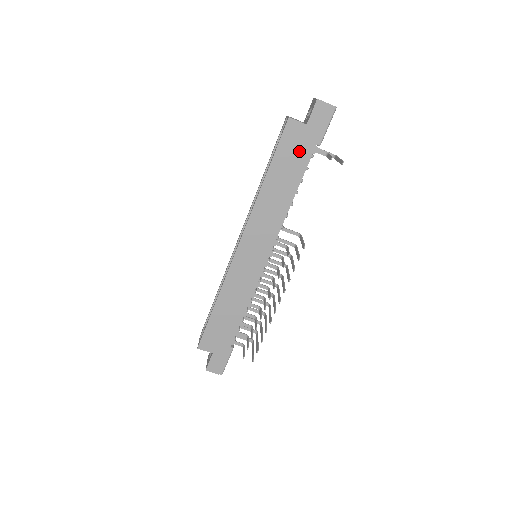
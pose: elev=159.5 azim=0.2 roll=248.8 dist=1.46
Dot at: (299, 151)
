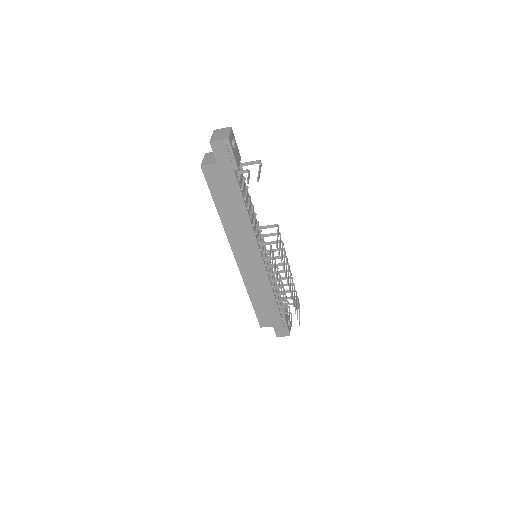
Dot at: (226, 183)
